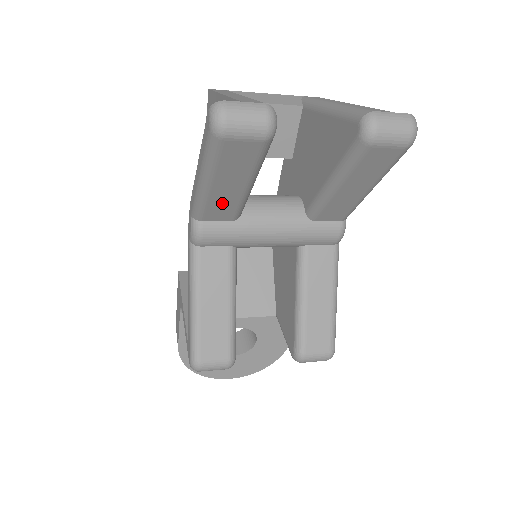
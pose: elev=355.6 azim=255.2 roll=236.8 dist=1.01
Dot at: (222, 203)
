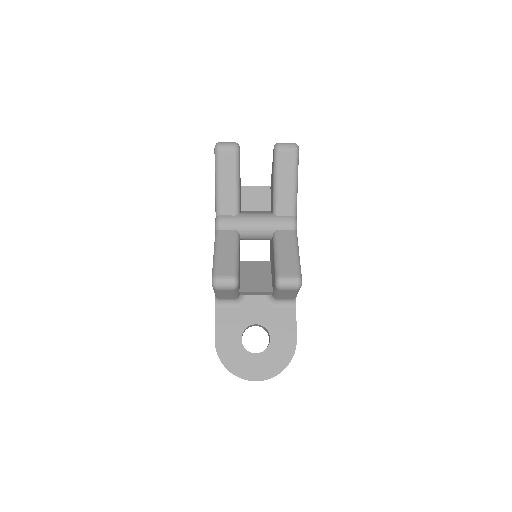
Dot at: (227, 198)
